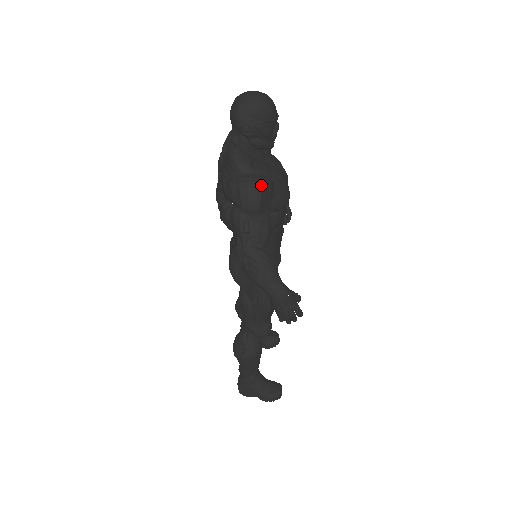
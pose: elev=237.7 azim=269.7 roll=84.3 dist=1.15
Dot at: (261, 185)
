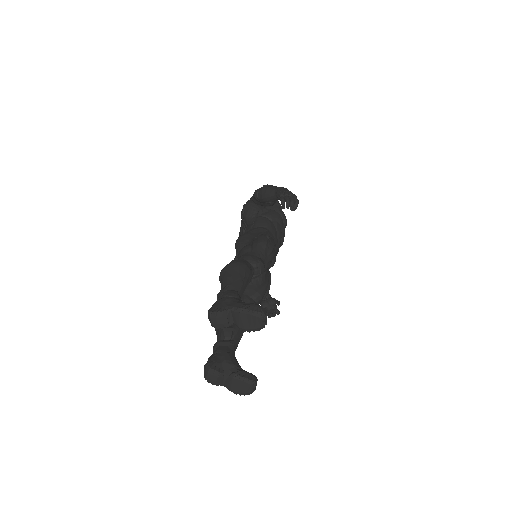
Dot at: occluded
